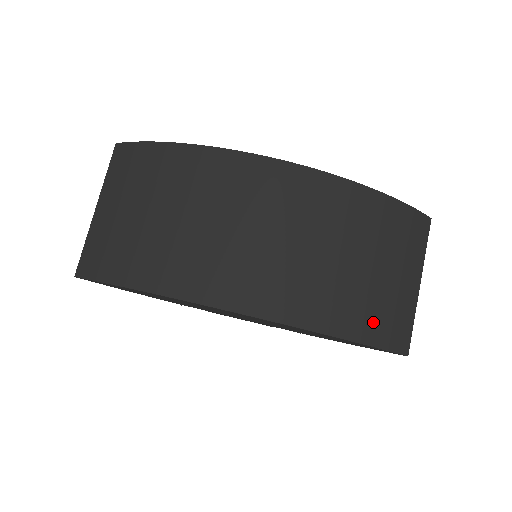
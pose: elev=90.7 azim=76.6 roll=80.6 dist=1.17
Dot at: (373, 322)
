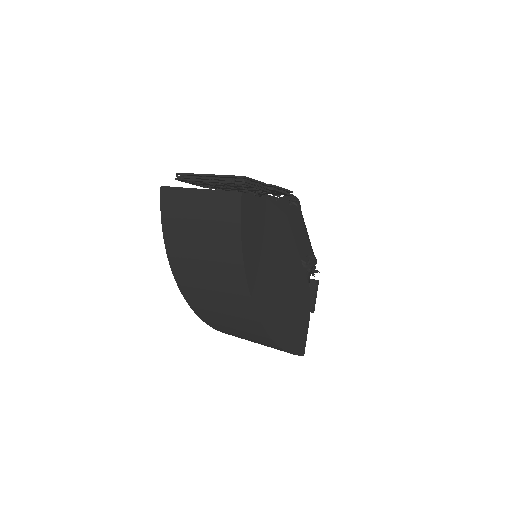
Dot at: (229, 334)
